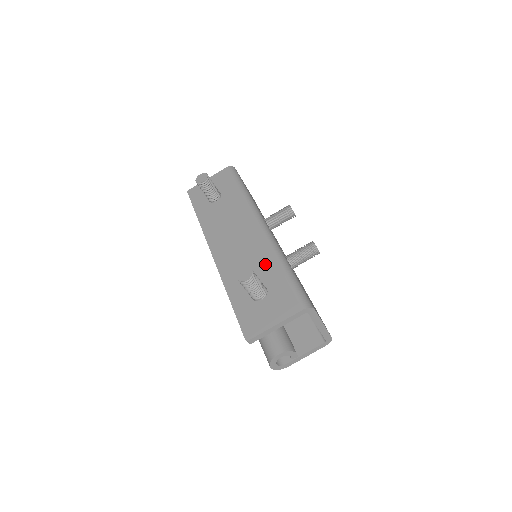
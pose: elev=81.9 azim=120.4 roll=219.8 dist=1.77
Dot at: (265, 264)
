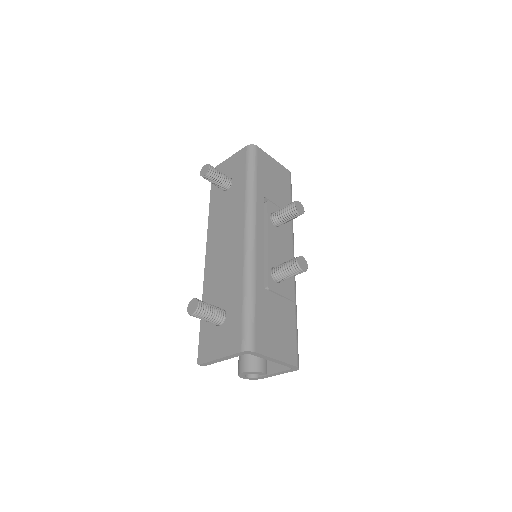
Dot at: (234, 285)
